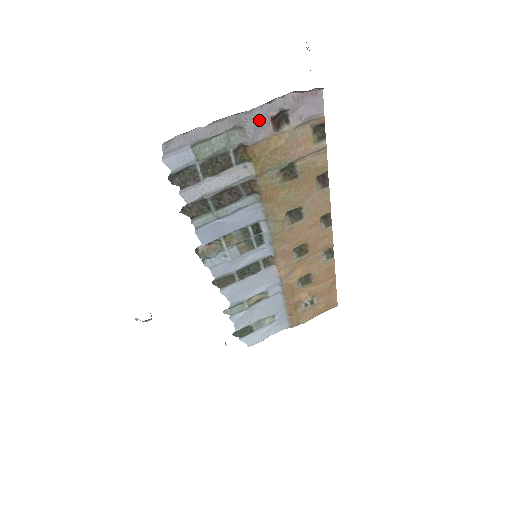
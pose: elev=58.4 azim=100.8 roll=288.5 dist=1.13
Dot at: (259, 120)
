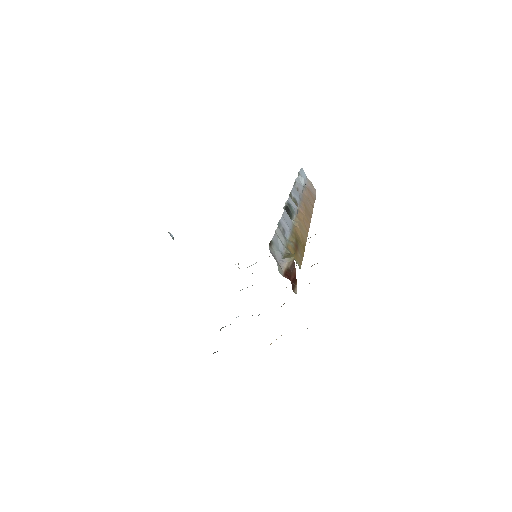
Dot at: occluded
